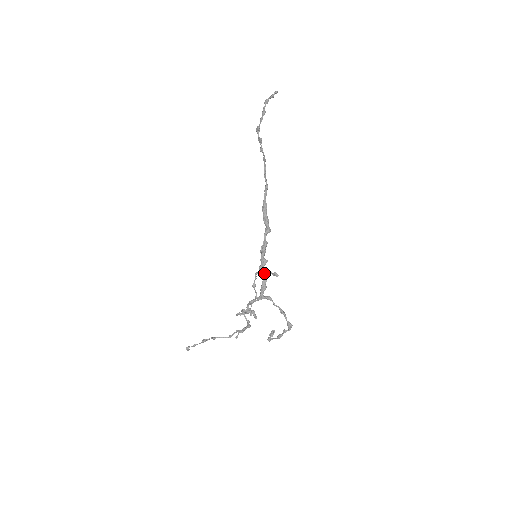
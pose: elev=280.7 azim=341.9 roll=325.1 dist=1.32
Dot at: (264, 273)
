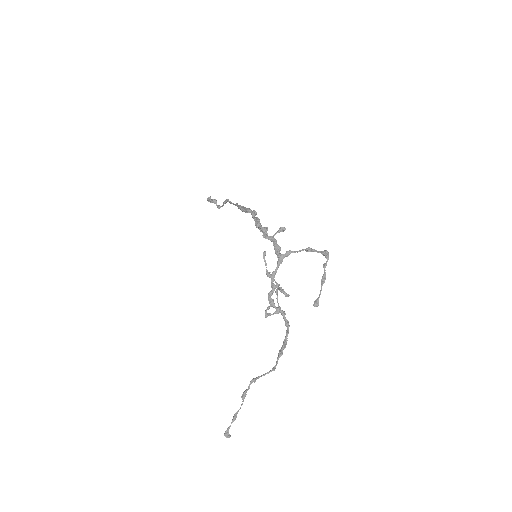
Dot at: (270, 236)
